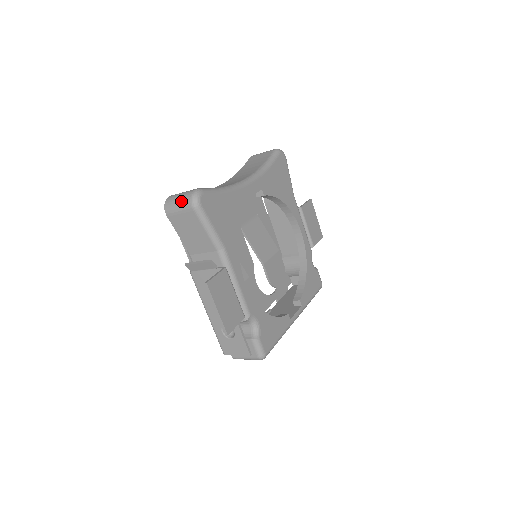
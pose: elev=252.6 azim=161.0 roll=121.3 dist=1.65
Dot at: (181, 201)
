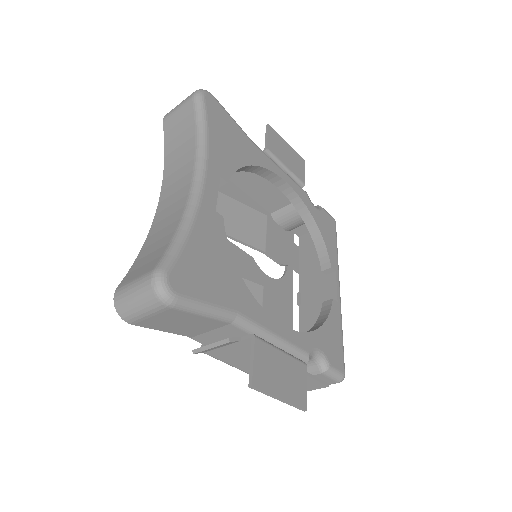
Dot at: (142, 303)
